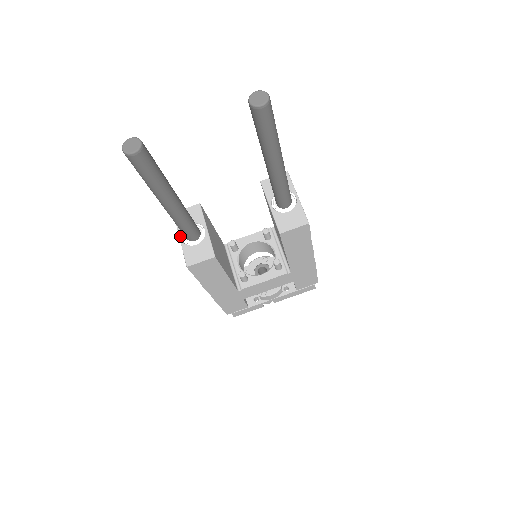
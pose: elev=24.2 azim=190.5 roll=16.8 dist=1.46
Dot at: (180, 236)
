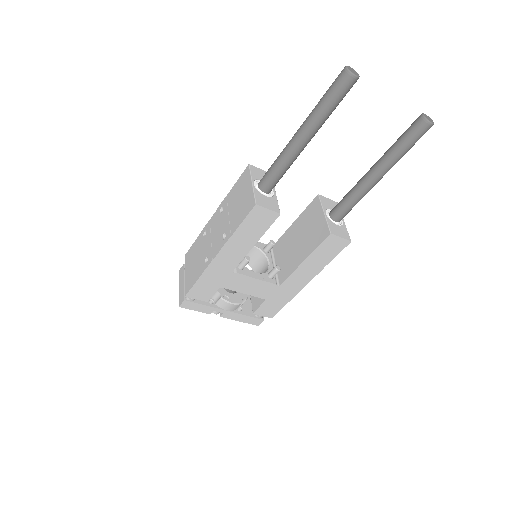
Dot at: (253, 181)
